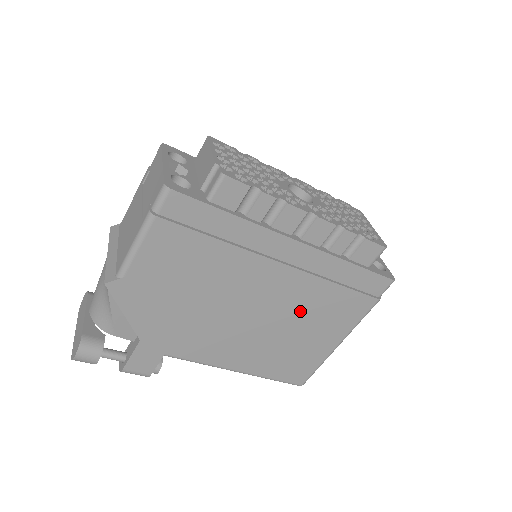
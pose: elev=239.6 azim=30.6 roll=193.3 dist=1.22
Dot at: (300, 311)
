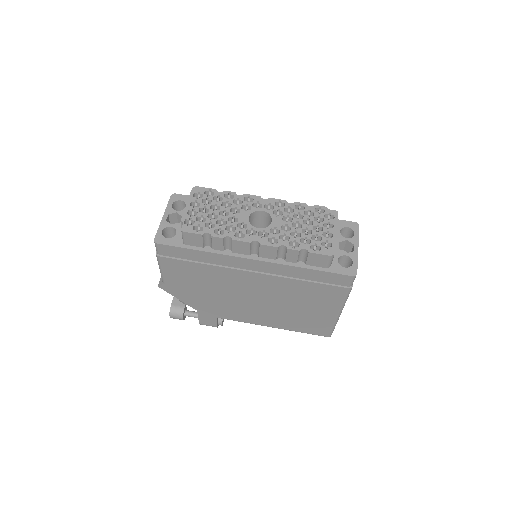
Dot at: (288, 296)
